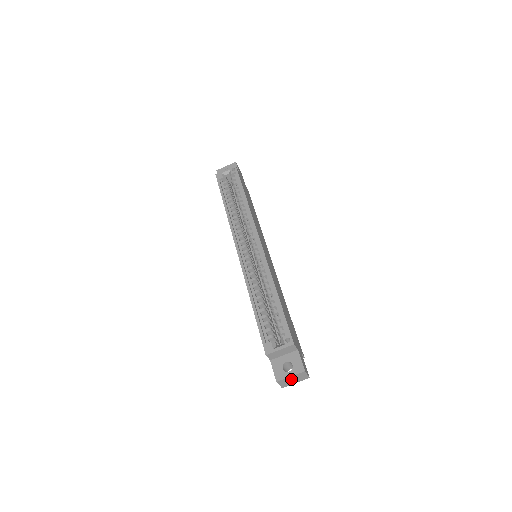
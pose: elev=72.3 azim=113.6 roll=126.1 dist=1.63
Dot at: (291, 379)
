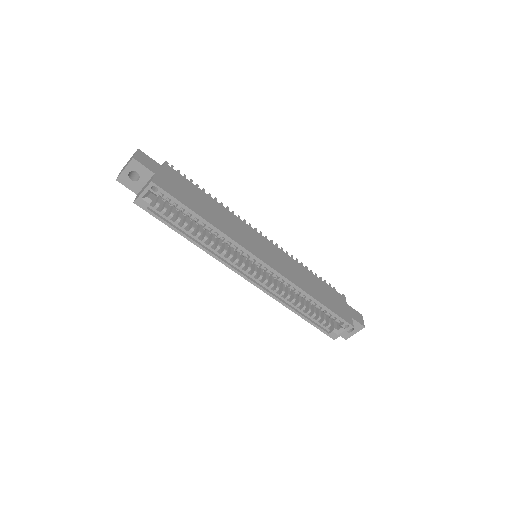
Dot at: occluded
